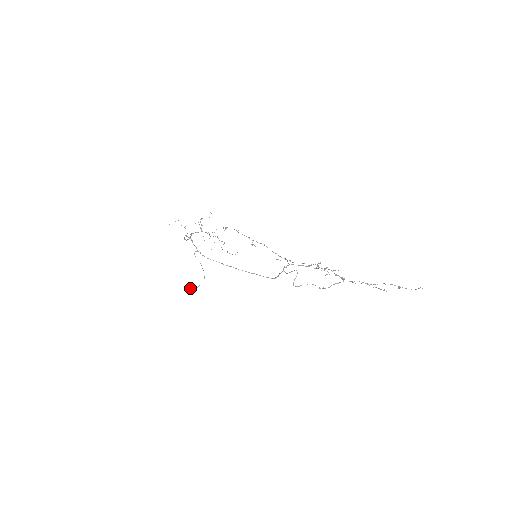
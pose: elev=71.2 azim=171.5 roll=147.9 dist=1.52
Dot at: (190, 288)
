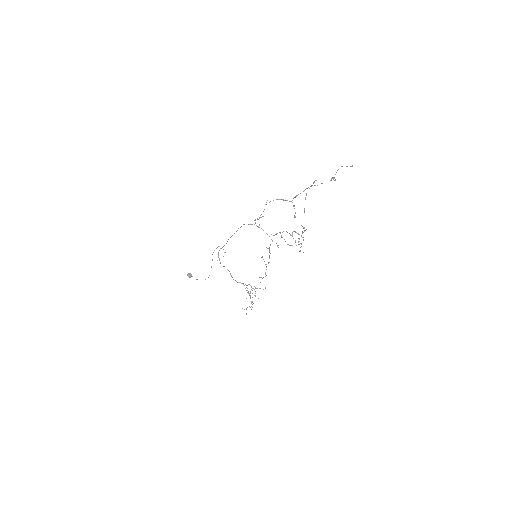
Dot at: occluded
